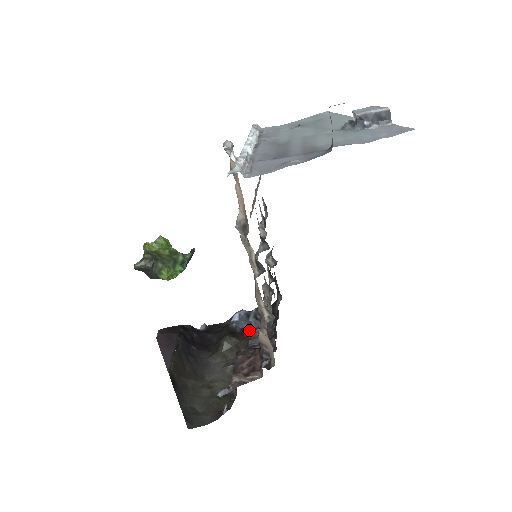
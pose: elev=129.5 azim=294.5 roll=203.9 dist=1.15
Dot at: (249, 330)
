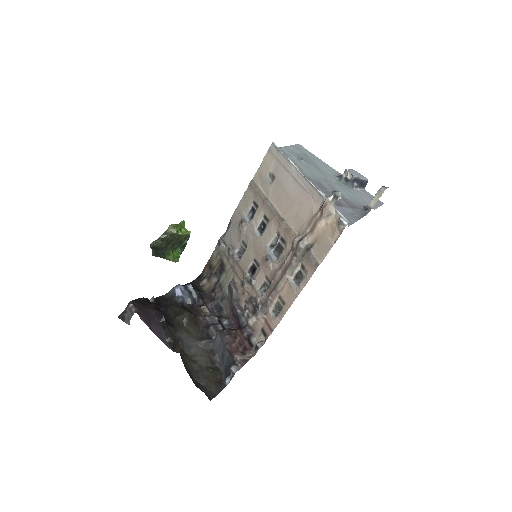
Dot at: (199, 307)
